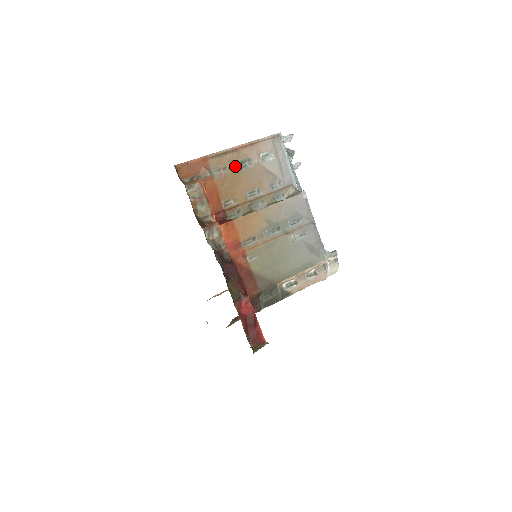
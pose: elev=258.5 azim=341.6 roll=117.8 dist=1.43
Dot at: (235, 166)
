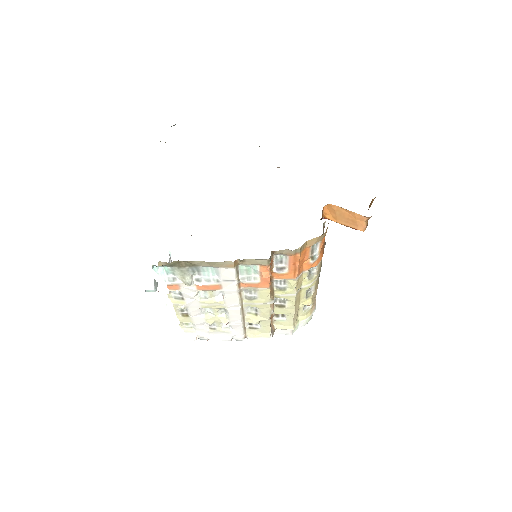
Dot at: occluded
